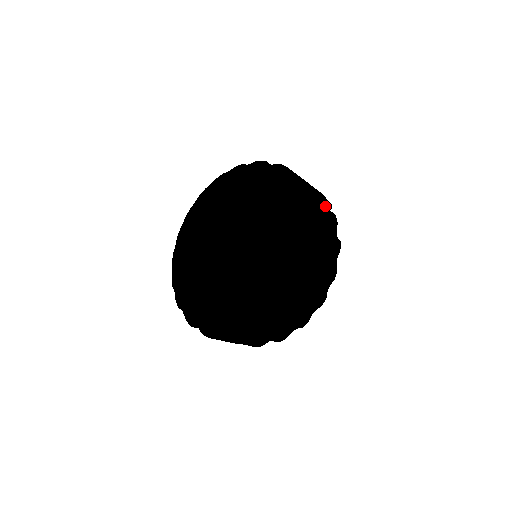
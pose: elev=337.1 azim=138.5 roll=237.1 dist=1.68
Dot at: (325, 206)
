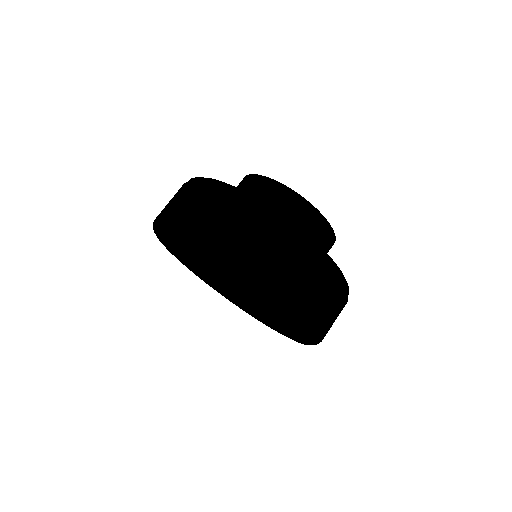
Dot at: (301, 239)
